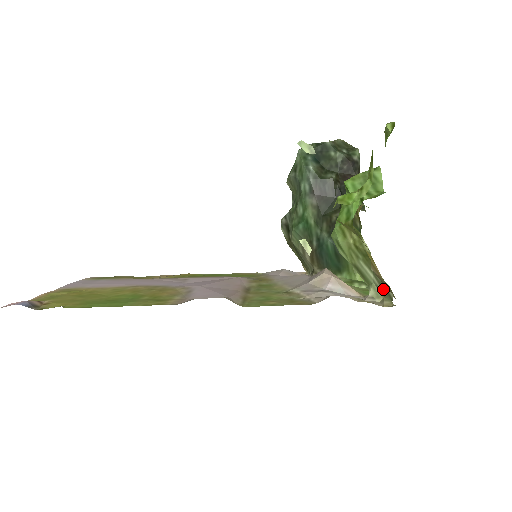
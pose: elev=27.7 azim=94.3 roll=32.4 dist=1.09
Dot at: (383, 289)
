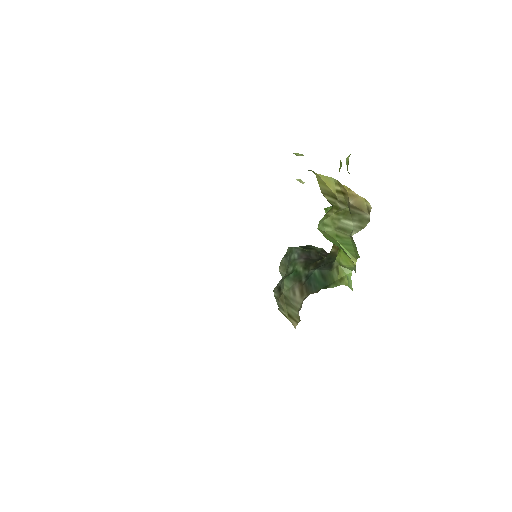
Dot at: (361, 221)
